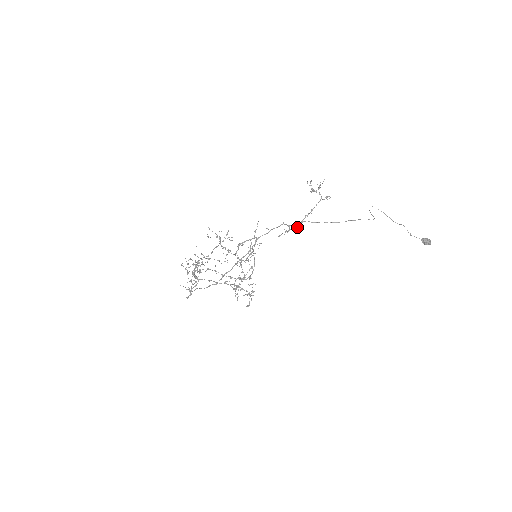
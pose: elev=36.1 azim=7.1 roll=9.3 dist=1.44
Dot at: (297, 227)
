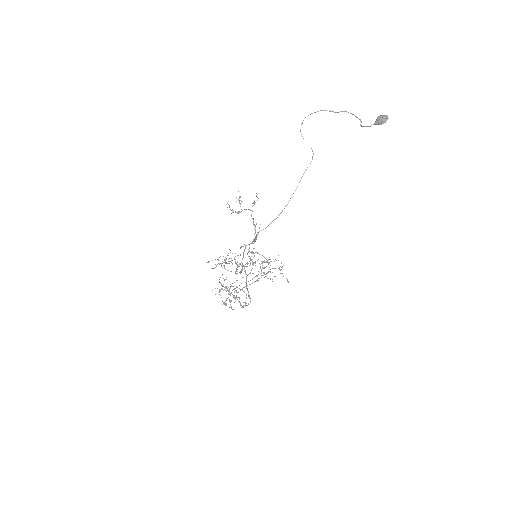
Dot at: (259, 227)
